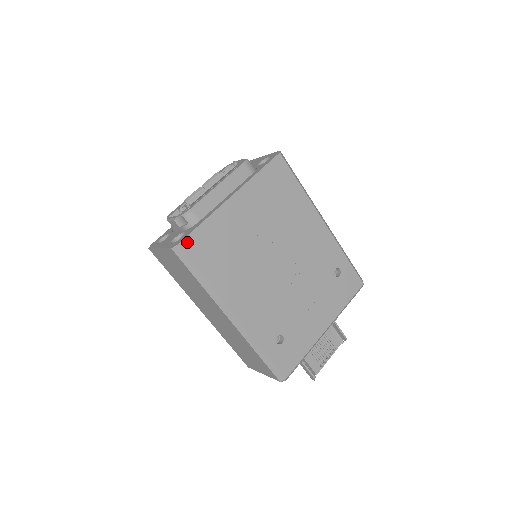
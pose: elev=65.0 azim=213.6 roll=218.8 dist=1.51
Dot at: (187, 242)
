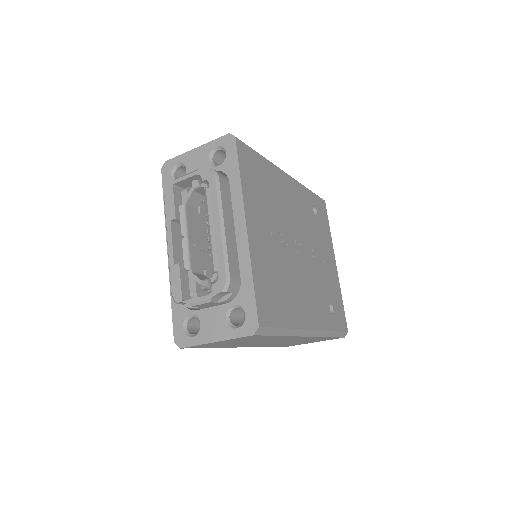
Dot at: (260, 314)
